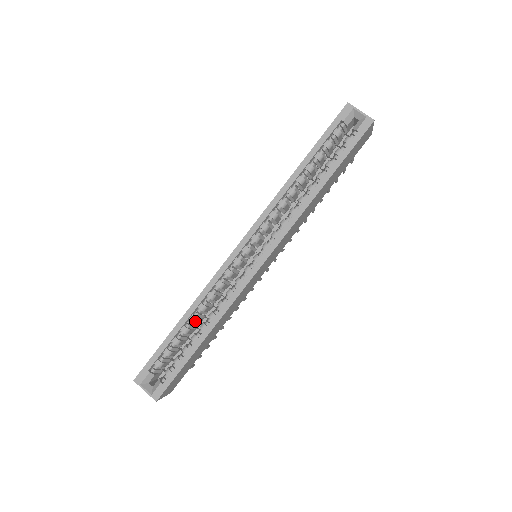
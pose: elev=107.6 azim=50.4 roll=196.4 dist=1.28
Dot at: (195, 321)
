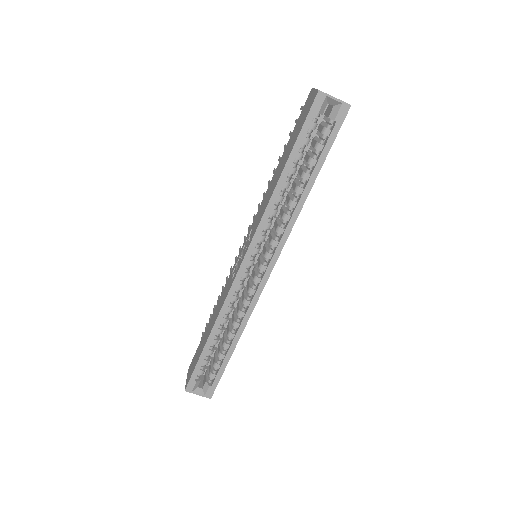
Dot at: occluded
